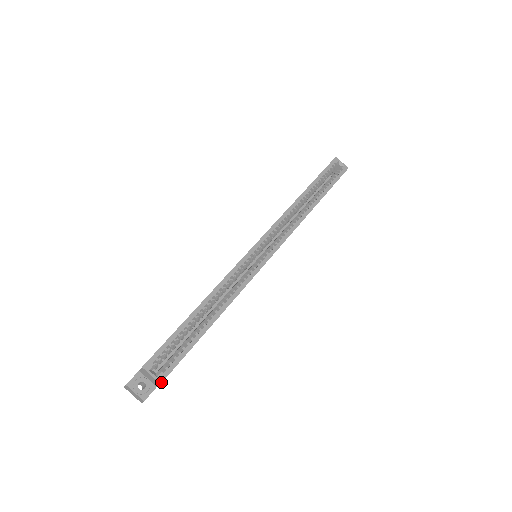
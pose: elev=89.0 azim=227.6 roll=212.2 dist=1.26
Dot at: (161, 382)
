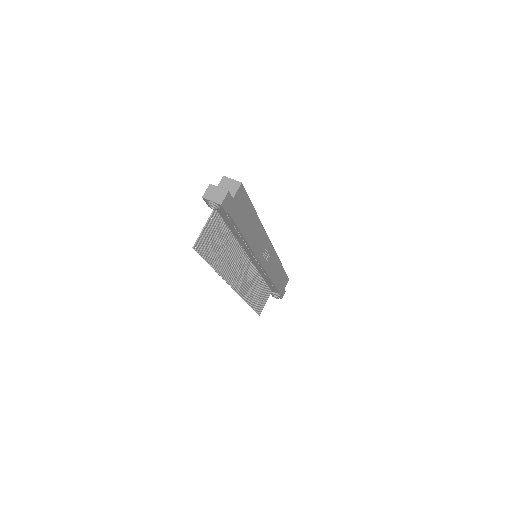
Dot at: (241, 183)
